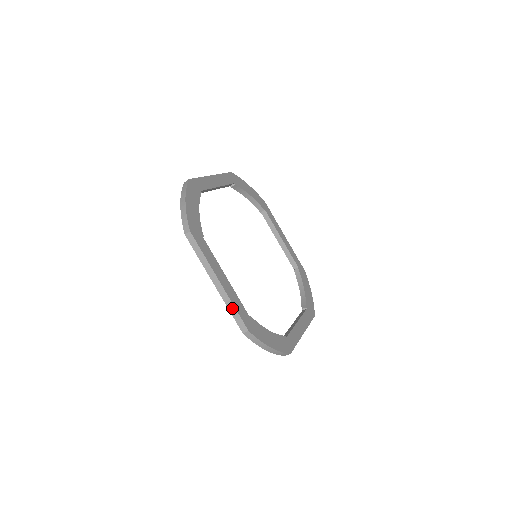
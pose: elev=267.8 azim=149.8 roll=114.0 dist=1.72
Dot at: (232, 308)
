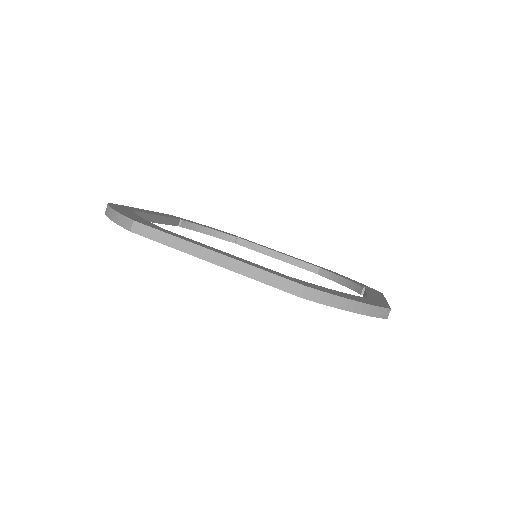
Dot at: (259, 274)
